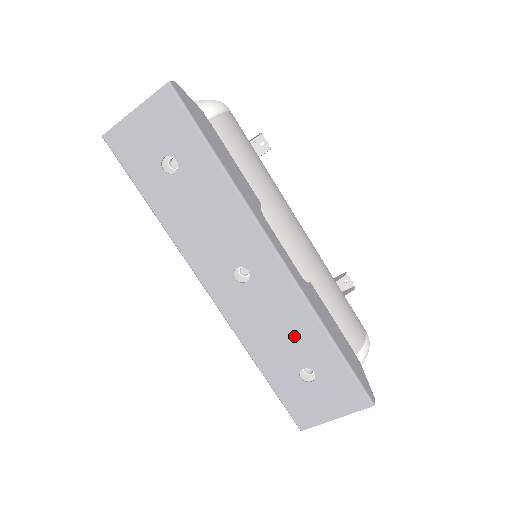
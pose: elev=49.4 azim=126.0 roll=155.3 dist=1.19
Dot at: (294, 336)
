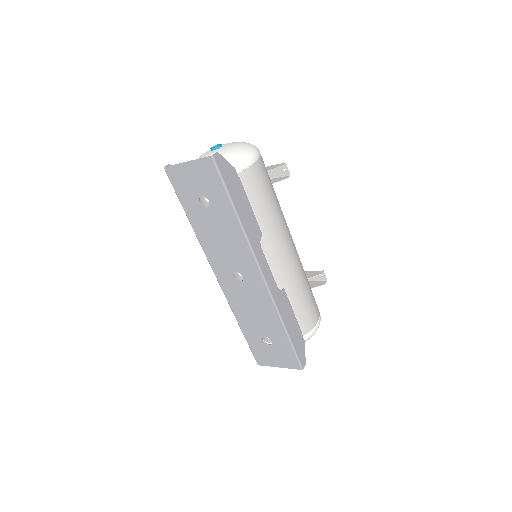
Dot at: (263, 319)
